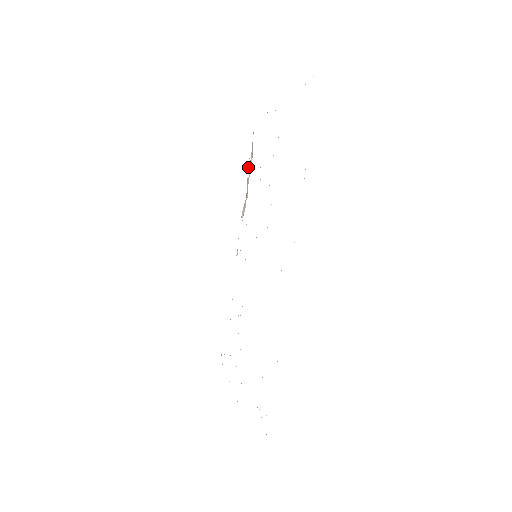
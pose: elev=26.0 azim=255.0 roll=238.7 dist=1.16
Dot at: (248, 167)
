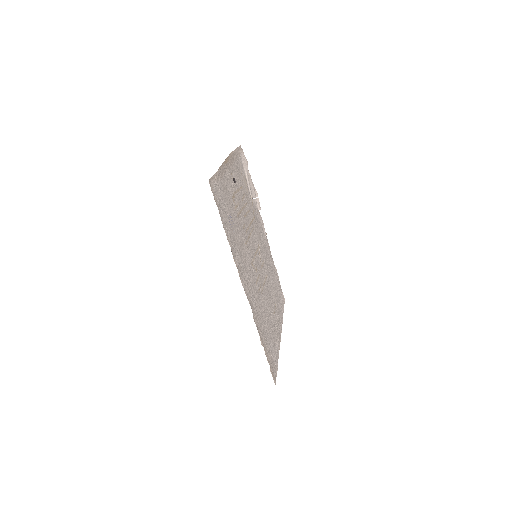
Dot at: (248, 175)
